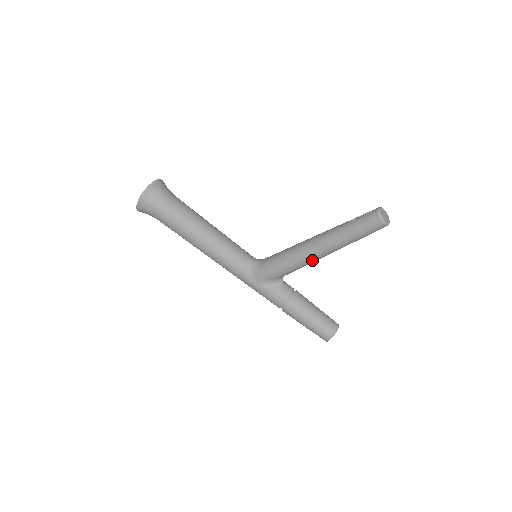
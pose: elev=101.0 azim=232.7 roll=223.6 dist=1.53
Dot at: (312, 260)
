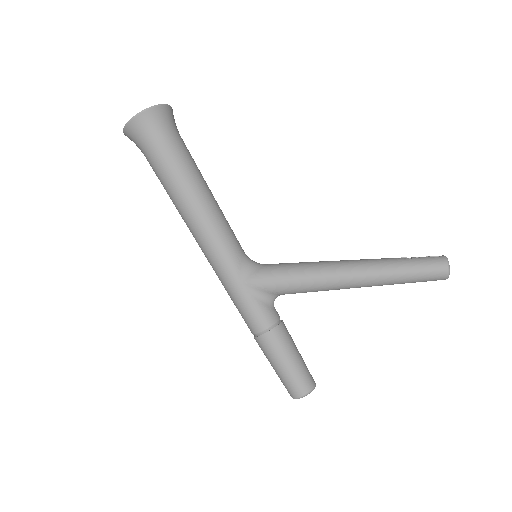
Dot at: (336, 286)
